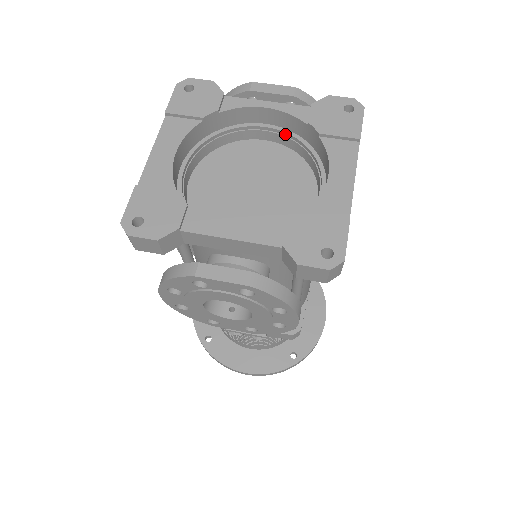
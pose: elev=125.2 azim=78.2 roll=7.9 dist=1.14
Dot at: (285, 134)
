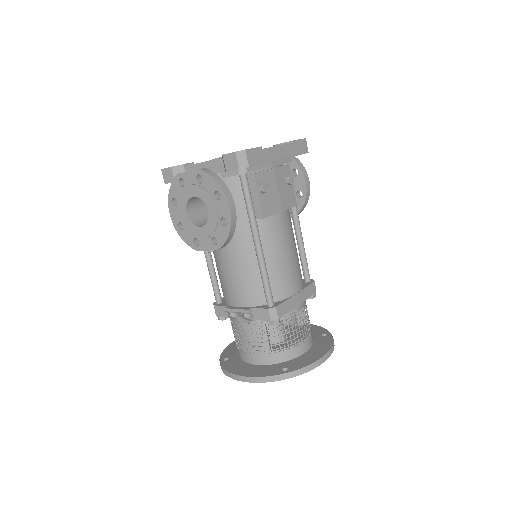
Dot at: occluded
